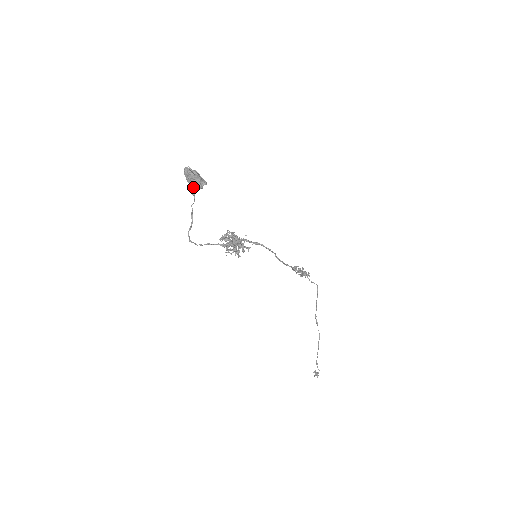
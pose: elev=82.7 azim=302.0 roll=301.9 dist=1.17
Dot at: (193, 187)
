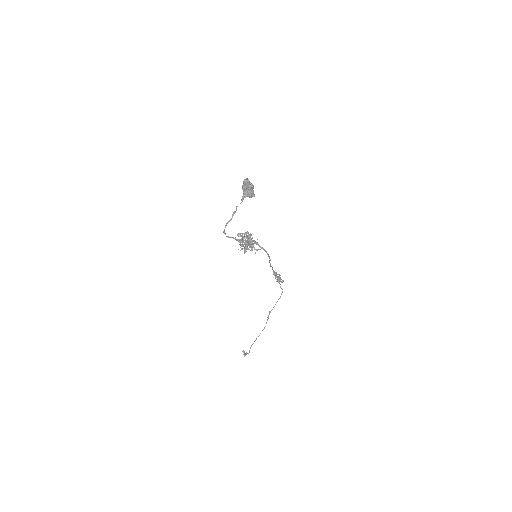
Dot at: (245, 194)
